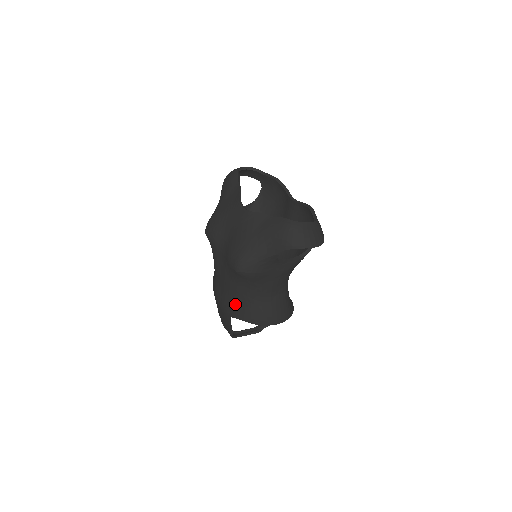
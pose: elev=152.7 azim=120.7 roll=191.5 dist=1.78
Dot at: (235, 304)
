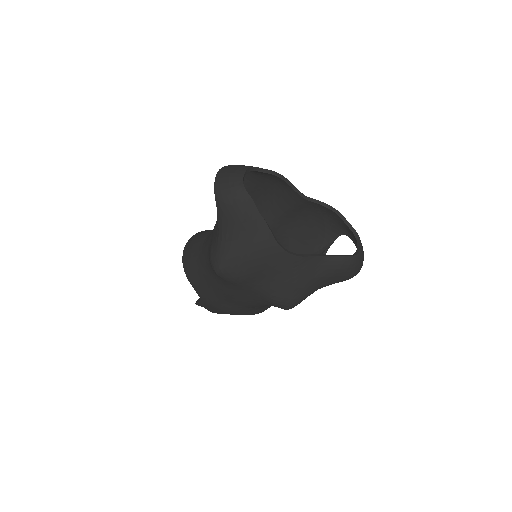
Dot at: (250, 310)
